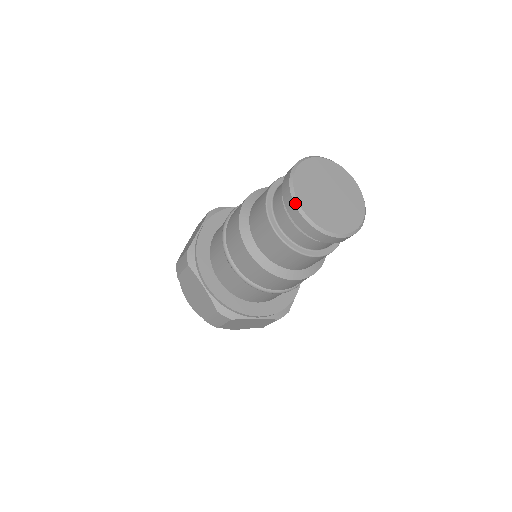
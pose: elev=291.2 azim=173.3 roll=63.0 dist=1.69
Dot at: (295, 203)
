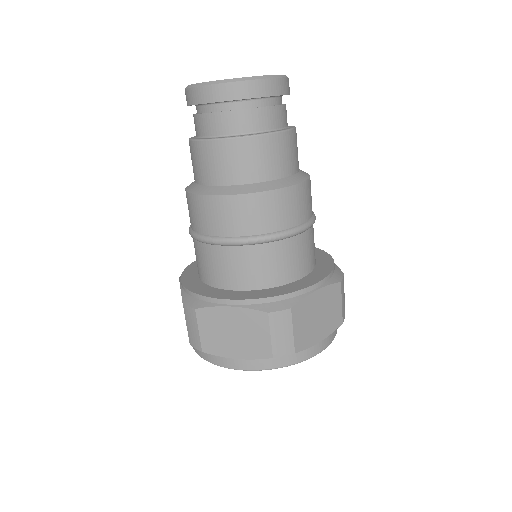
Dot at: (207, 84)
